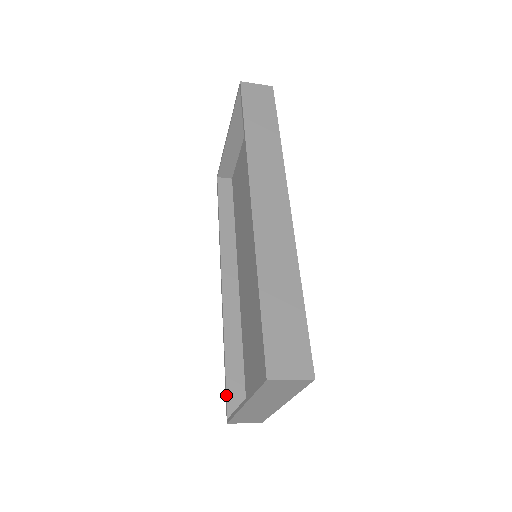
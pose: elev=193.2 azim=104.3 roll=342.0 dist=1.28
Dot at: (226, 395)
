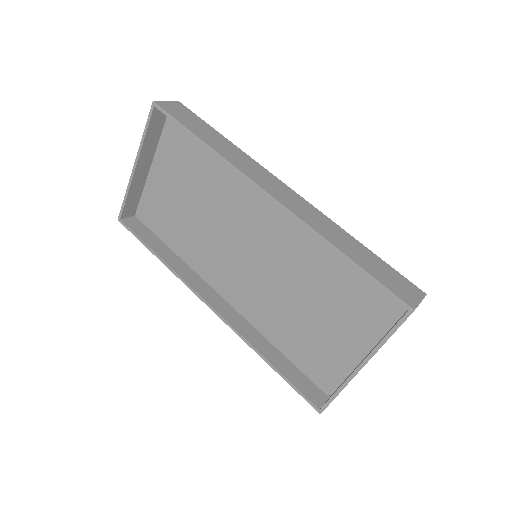
Dot at: (301, 393)
